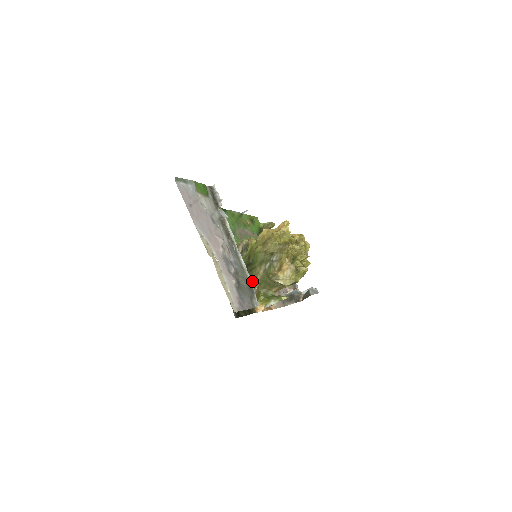
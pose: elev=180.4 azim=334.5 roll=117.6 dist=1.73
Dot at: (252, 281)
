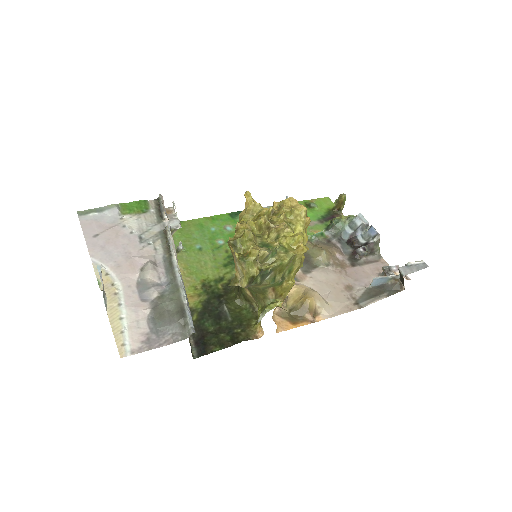
Dot at: (245, 294)
